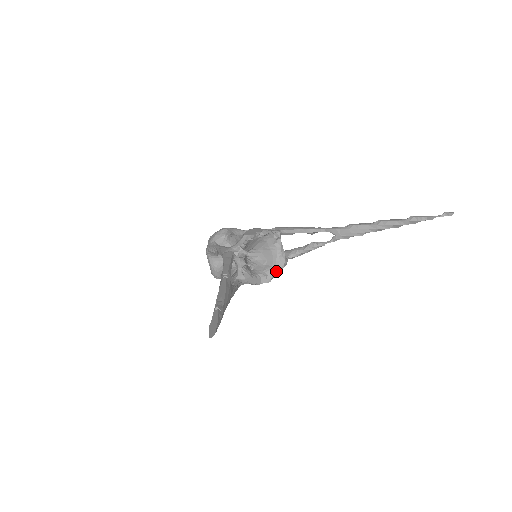
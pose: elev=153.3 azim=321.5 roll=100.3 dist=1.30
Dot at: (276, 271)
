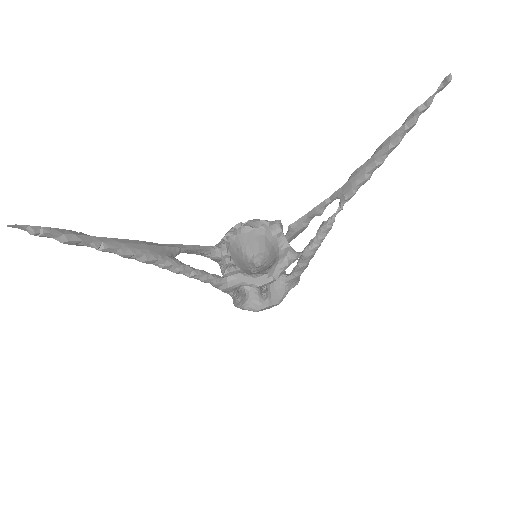
Dot at: (280, 267)
